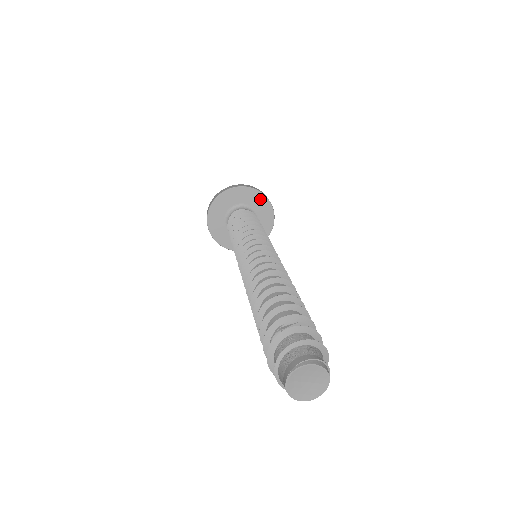
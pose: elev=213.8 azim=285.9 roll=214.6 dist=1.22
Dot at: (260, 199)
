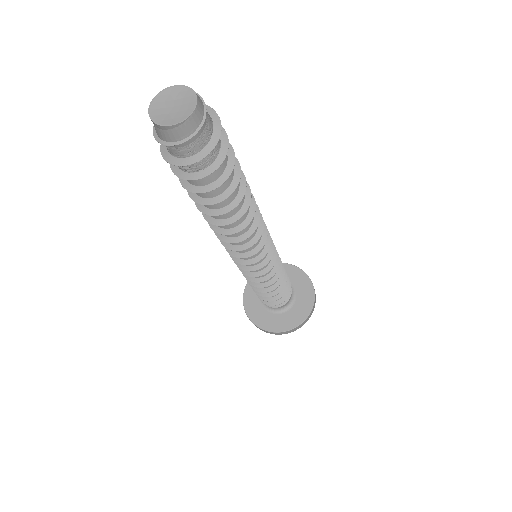
Dot at: (292, 271)
